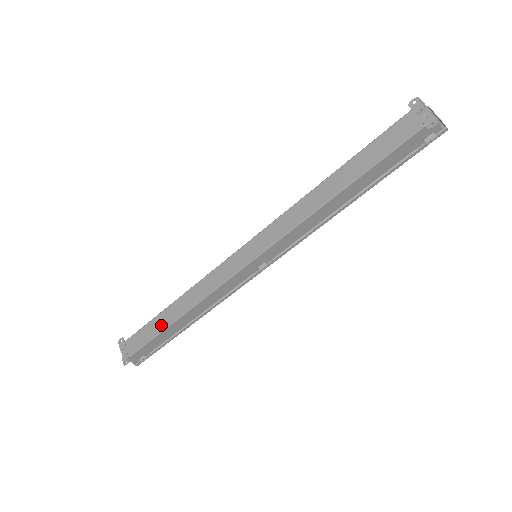
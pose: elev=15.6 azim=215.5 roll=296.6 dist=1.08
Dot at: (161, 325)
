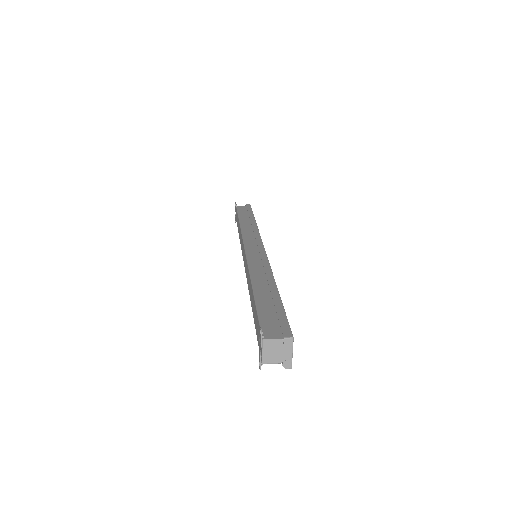
Dot at: occluded
